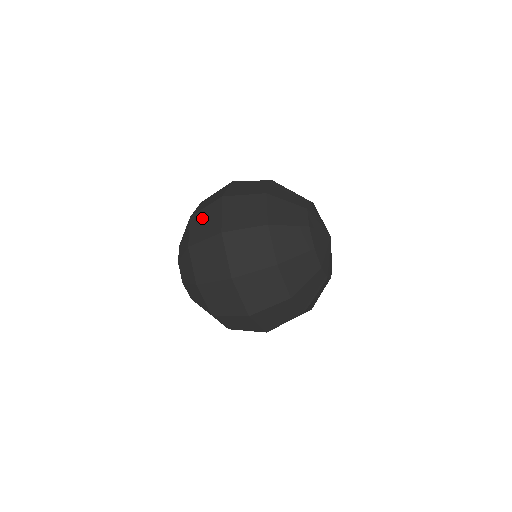
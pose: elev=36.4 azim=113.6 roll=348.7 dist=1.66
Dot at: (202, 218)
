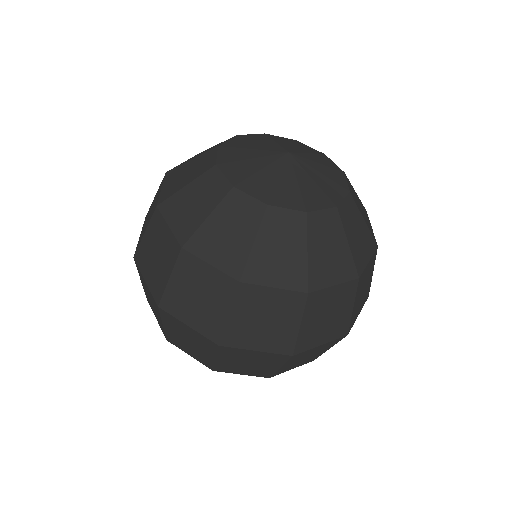
Dot at: occluded
